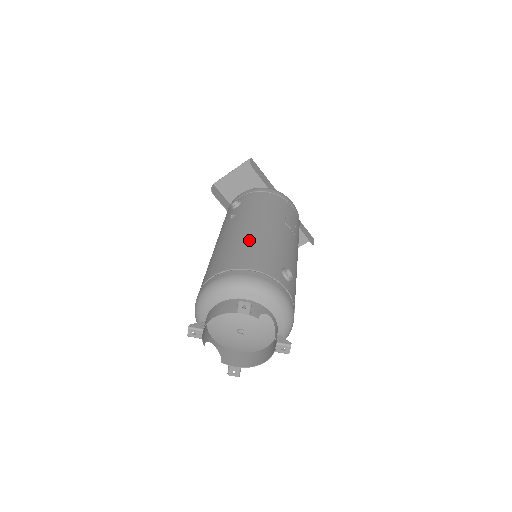
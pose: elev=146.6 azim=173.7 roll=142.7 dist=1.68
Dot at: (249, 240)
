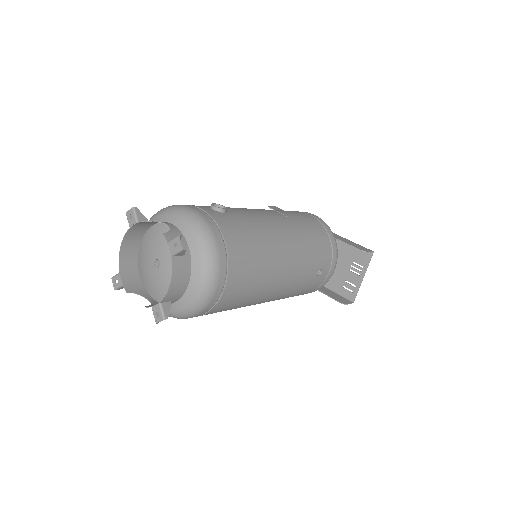
Dot at: occluded
